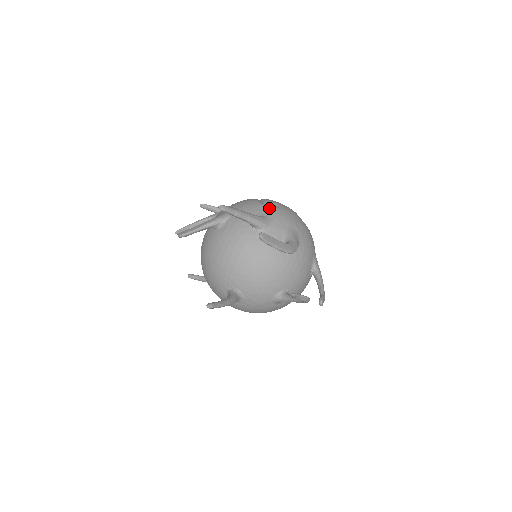
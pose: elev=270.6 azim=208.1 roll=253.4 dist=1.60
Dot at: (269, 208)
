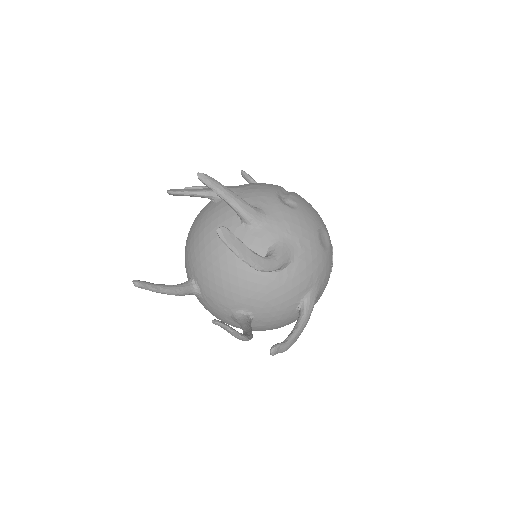
Dot at: (279, 204)
